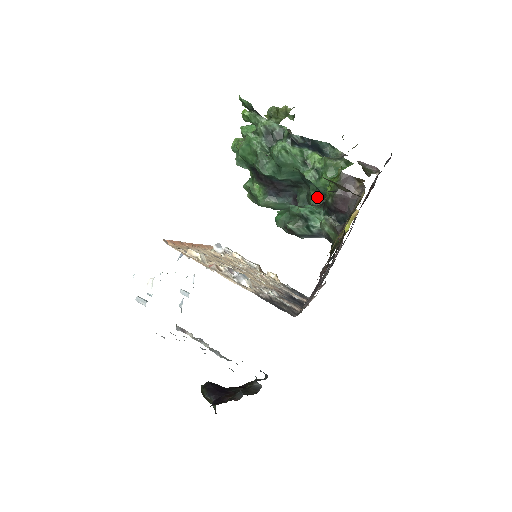
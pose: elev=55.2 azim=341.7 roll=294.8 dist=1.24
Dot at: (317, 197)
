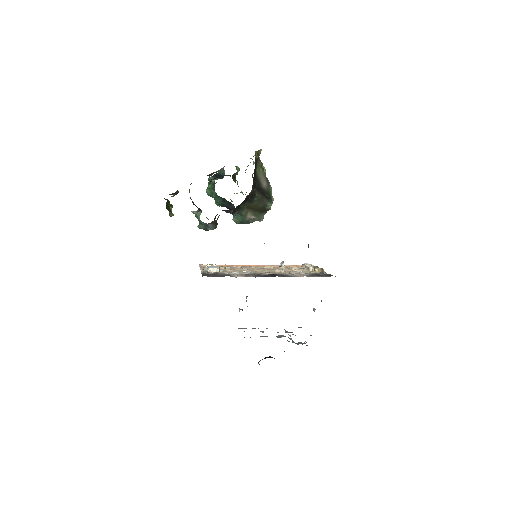
Dot at: occluded
